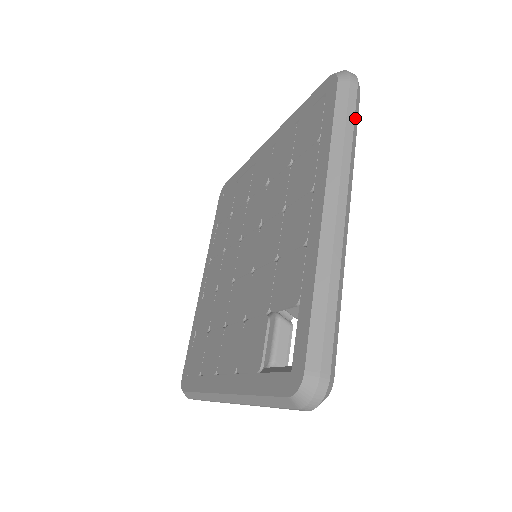
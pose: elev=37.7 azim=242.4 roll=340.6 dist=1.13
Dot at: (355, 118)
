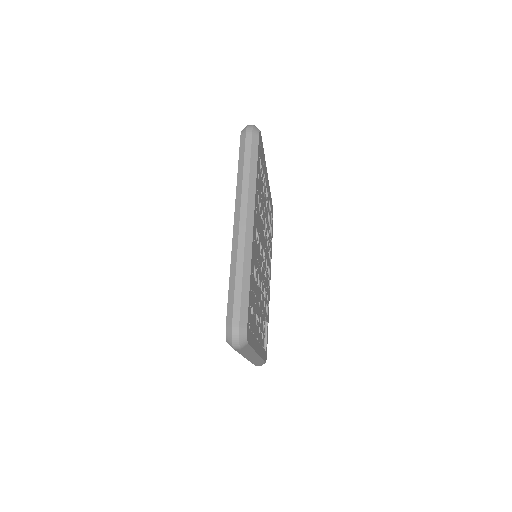
Dot at: (246, 351)
